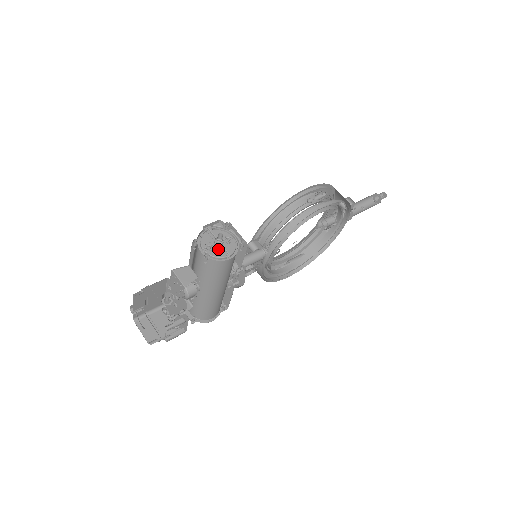
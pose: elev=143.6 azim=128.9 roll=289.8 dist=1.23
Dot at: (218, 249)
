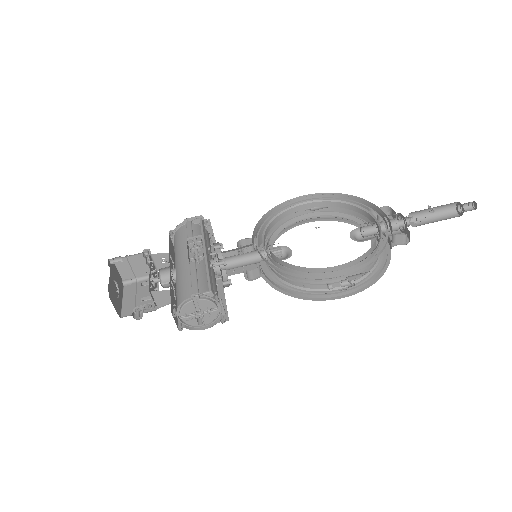
Dot at: (196, 319)
